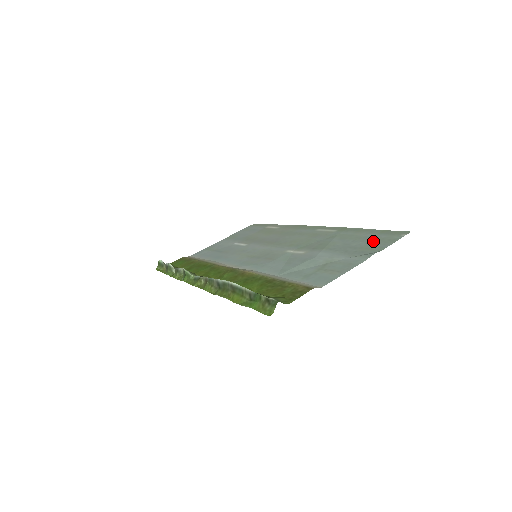
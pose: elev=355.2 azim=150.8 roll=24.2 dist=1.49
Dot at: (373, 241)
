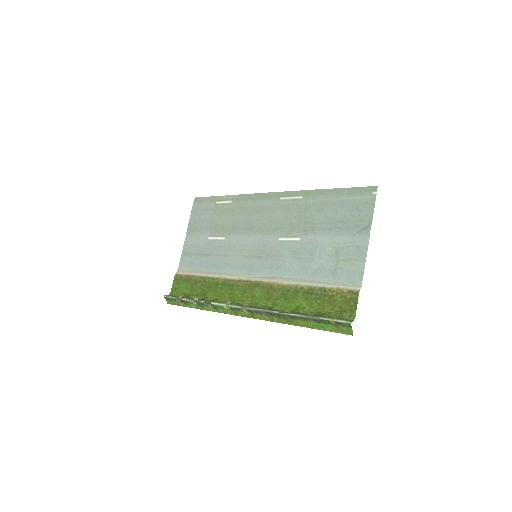
Dot at: (353, 208)
